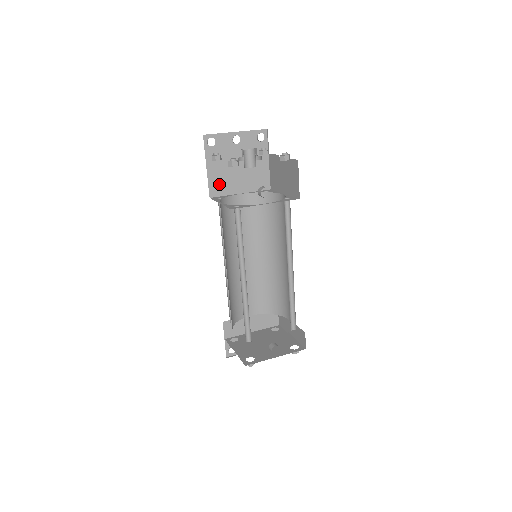
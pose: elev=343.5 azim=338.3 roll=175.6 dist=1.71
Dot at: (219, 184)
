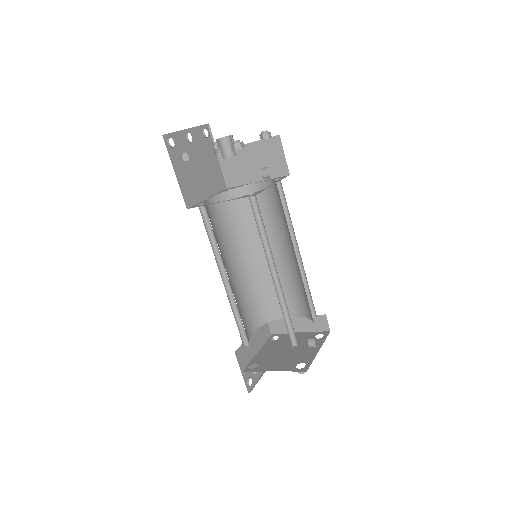
Dot at: (190, 191)
